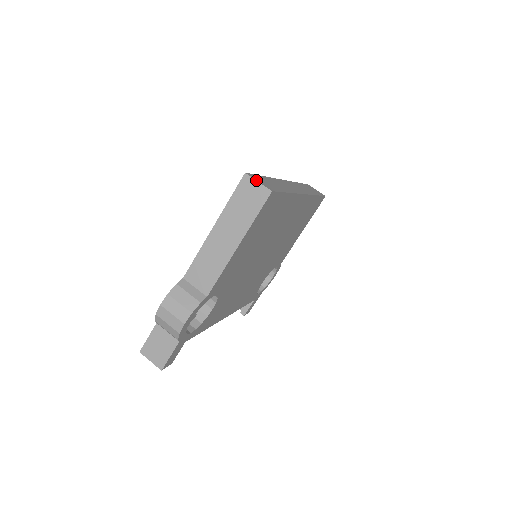
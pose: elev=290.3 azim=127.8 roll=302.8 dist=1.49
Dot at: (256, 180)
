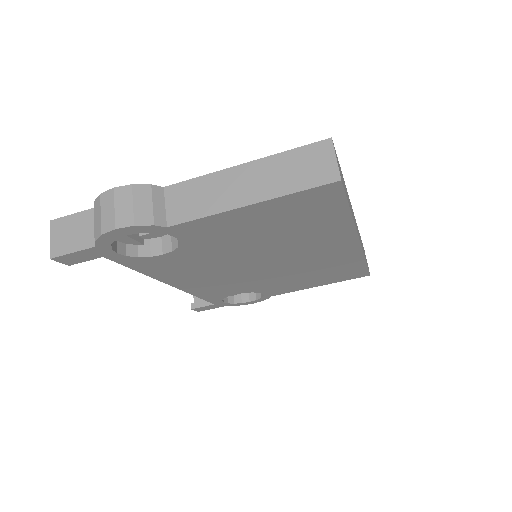
Dot at: occluded
